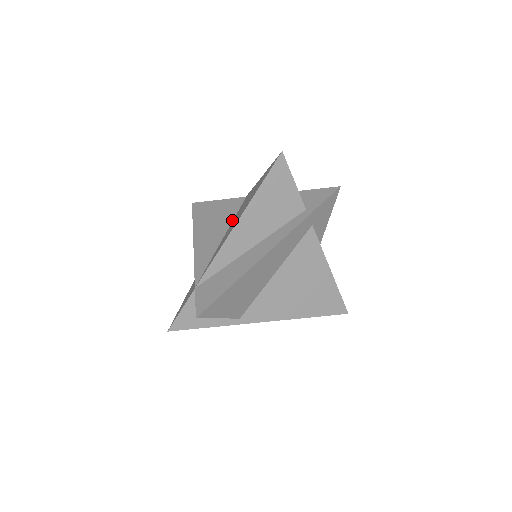
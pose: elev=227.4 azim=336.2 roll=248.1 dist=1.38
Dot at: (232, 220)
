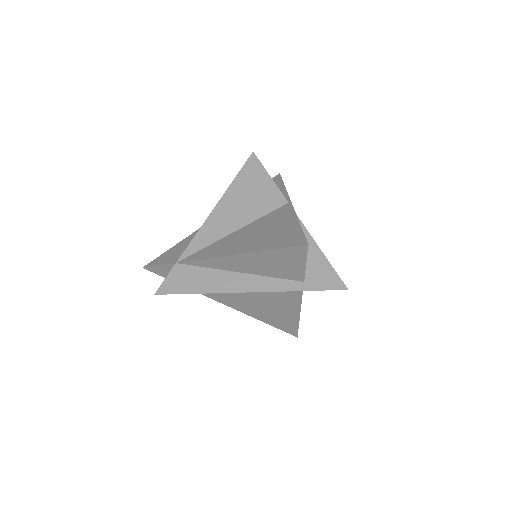
Dot at: (256, 219)
